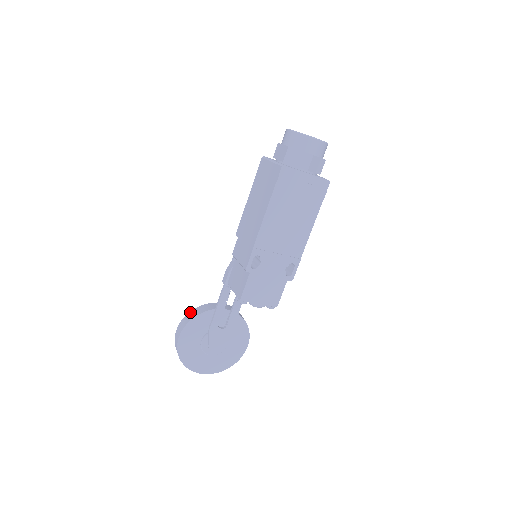
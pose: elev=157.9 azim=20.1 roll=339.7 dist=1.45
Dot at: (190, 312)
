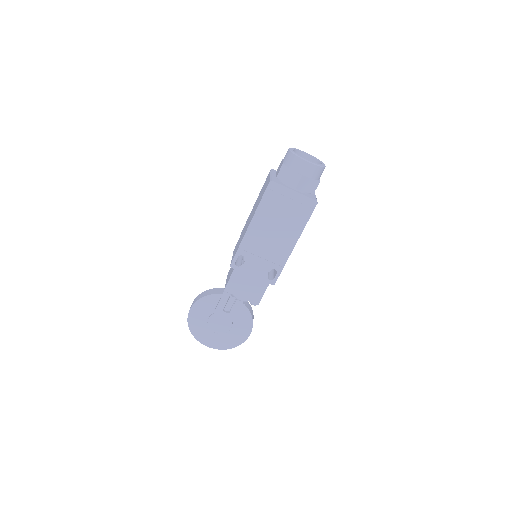
Dot at: (204, 291)
